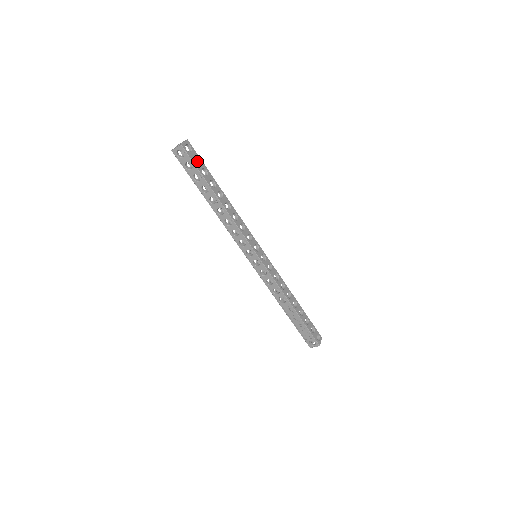
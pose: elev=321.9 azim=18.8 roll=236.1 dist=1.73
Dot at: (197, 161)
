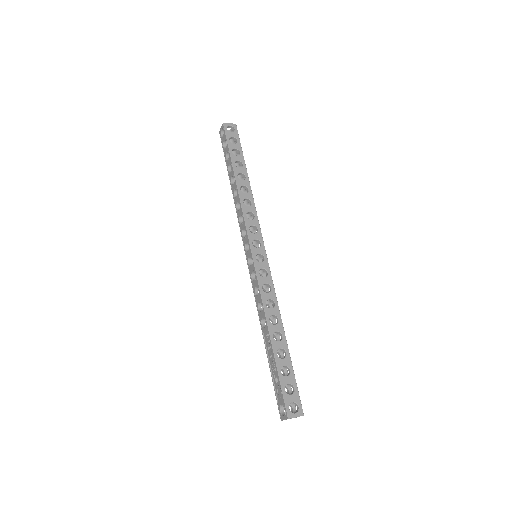
Dot at: (236, 143)
